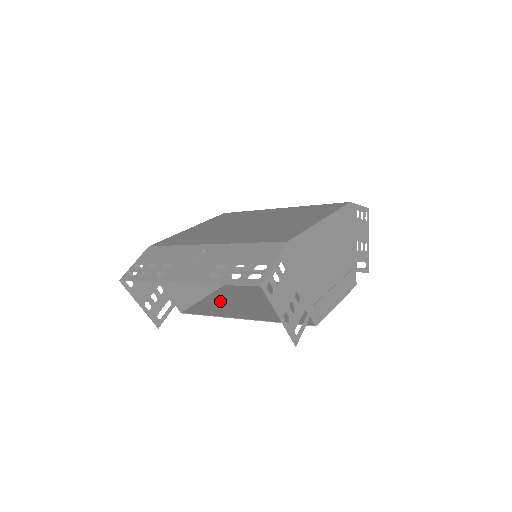
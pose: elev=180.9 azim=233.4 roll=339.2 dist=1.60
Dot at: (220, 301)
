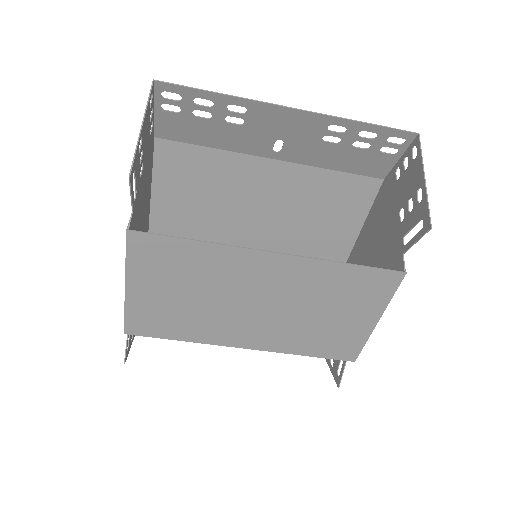
Dot at: (176, 278)
